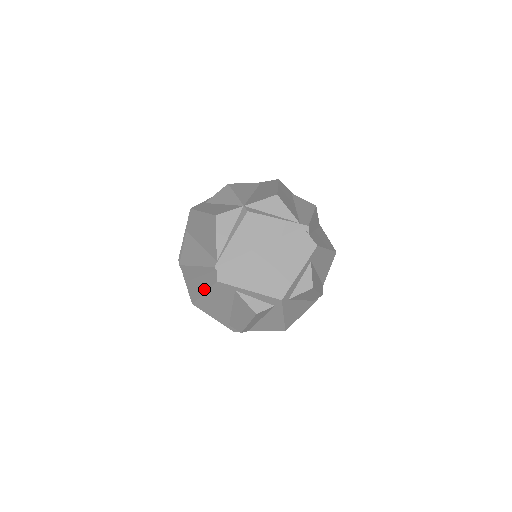
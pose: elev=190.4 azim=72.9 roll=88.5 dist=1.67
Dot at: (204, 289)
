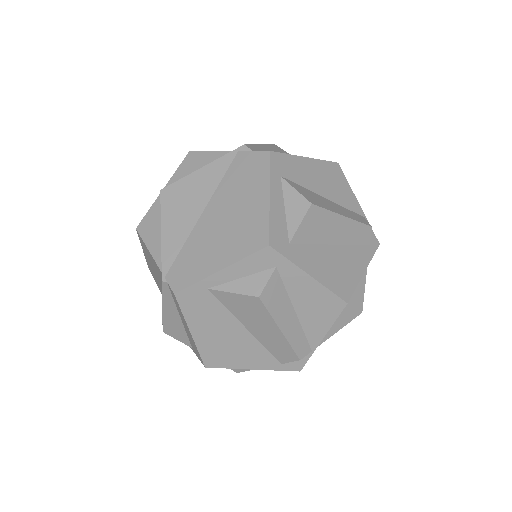
Dot at: (187, 327)
